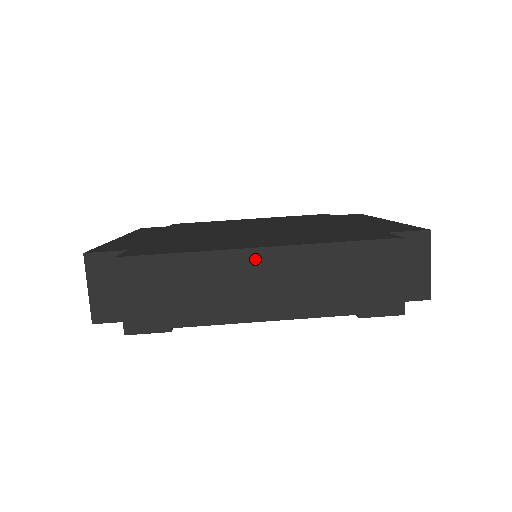
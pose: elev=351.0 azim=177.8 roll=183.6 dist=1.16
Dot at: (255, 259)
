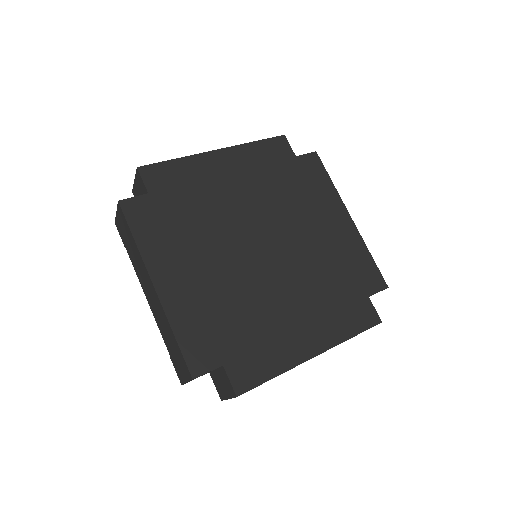
Dot at: (151, 285)
